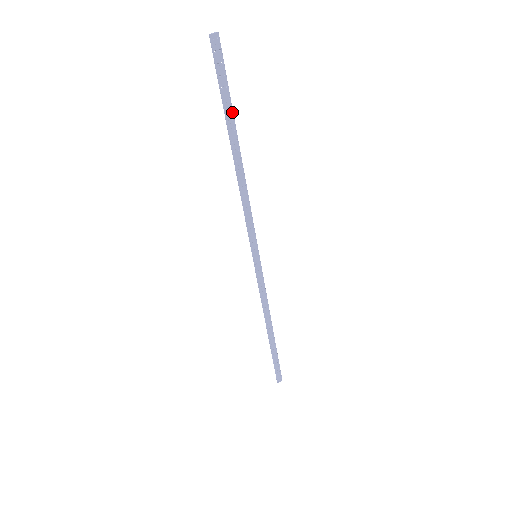
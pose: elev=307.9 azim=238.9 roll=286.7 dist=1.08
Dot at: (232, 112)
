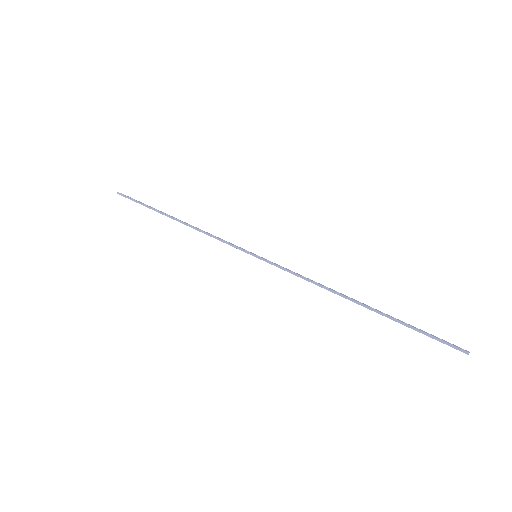
Dot at: (154, 209)
